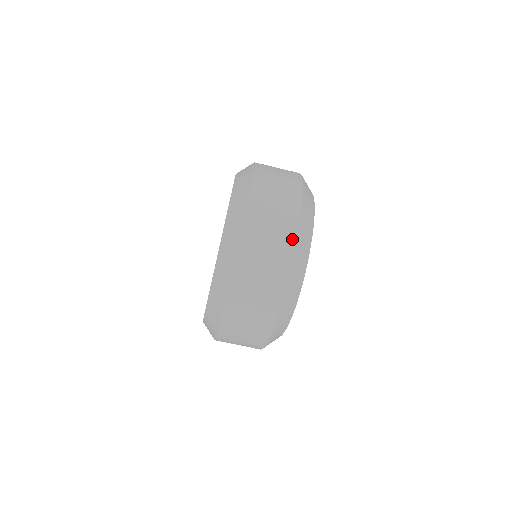
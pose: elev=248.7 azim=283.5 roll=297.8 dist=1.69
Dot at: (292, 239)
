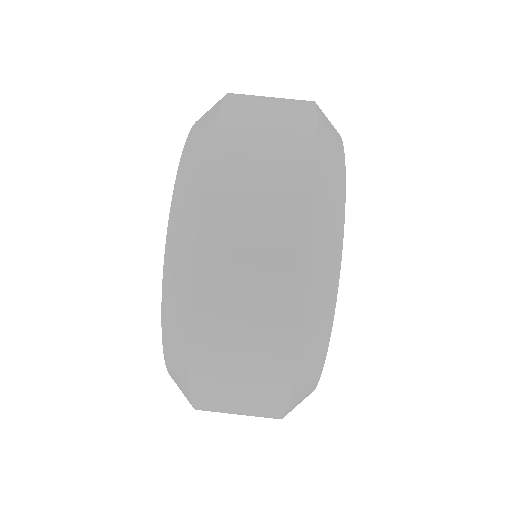
Dot at: (307, 148)
